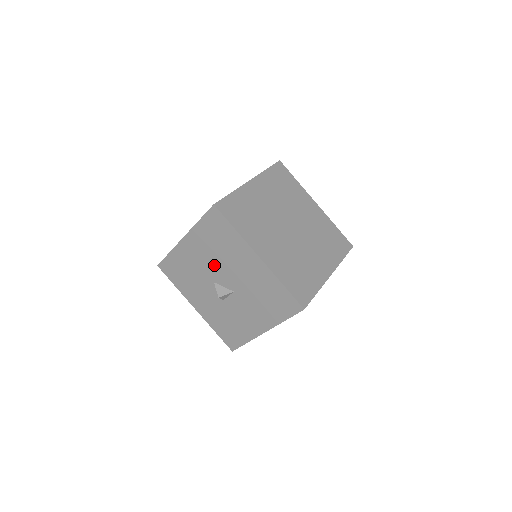
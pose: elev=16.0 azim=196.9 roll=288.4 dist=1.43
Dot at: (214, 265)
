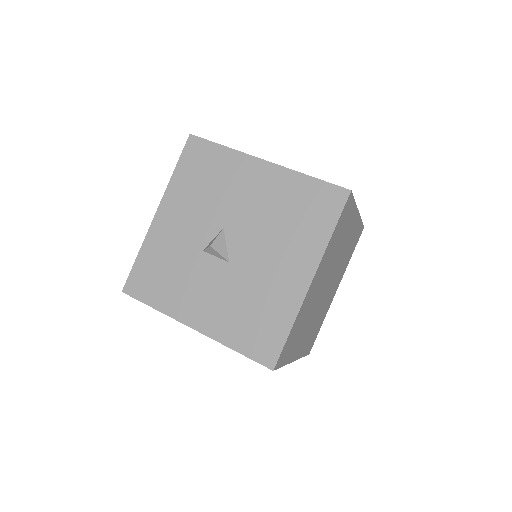
Dot at: (253, 220)
